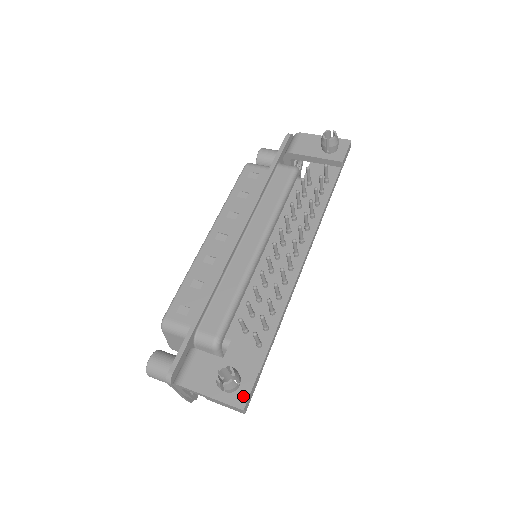
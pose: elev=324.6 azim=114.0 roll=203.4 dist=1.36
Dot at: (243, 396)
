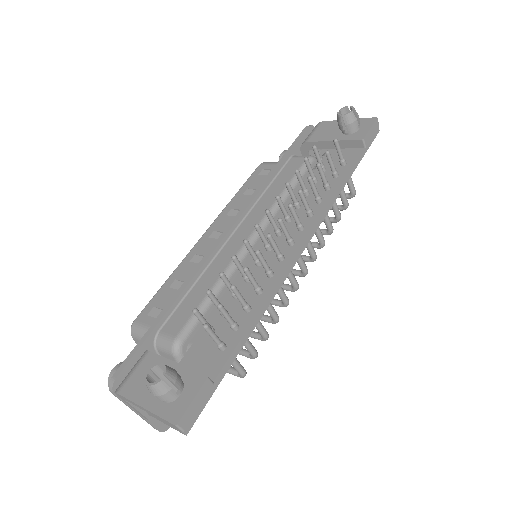
Dot at: (181, 407)
